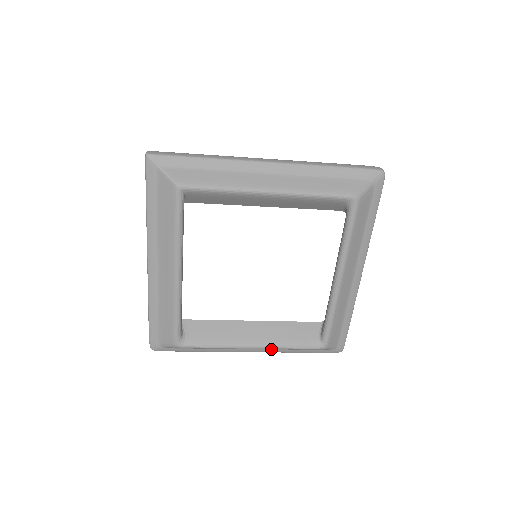
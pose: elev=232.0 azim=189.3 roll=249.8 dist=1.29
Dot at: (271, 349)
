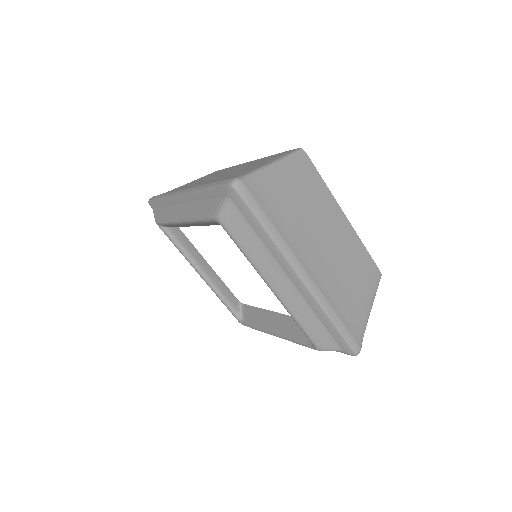
Dot at: occluded
